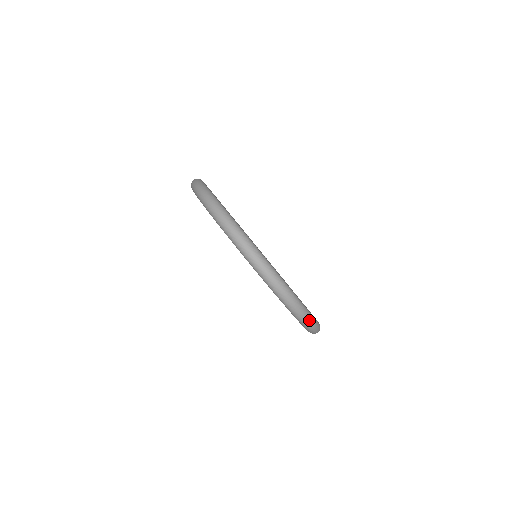
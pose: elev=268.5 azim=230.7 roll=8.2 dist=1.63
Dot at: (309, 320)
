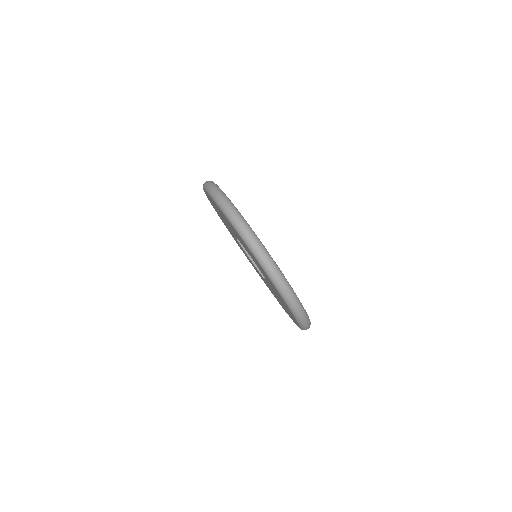
Dot at: occluded
